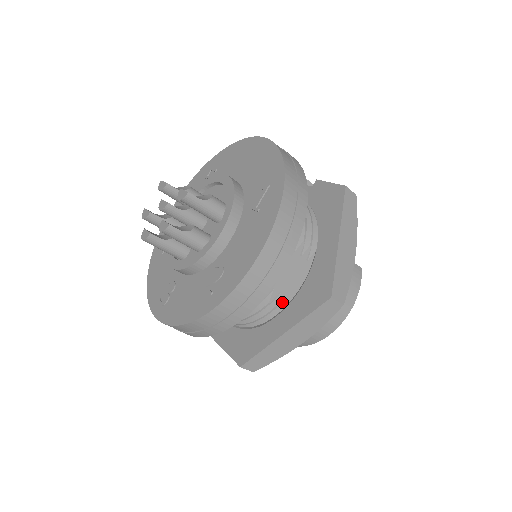
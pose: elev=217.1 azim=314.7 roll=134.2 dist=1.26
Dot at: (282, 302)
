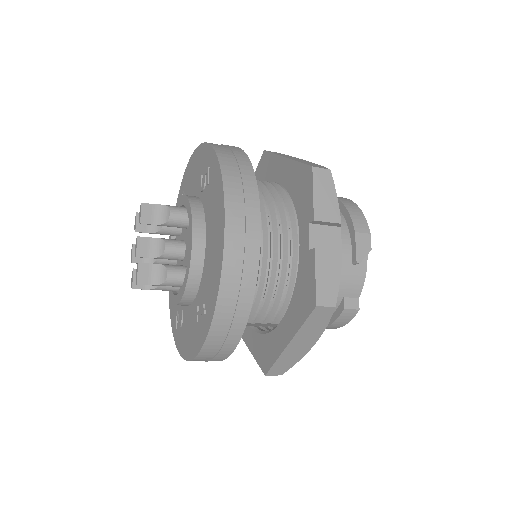
Dot at: occluded
